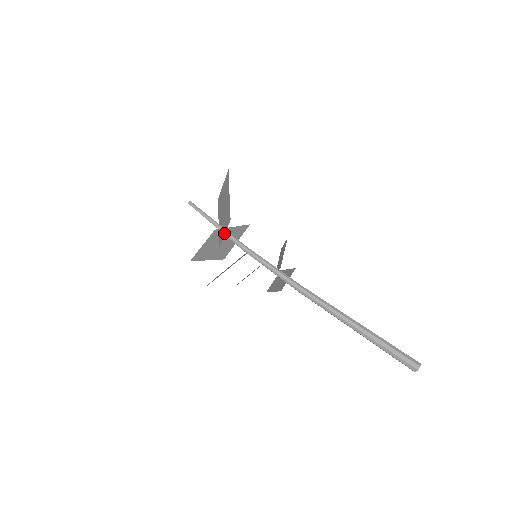
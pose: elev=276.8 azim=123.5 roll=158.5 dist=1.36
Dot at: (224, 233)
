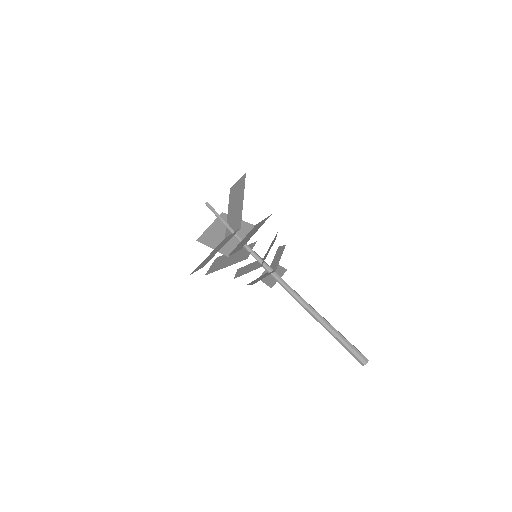
Dot at: (232, 233)
